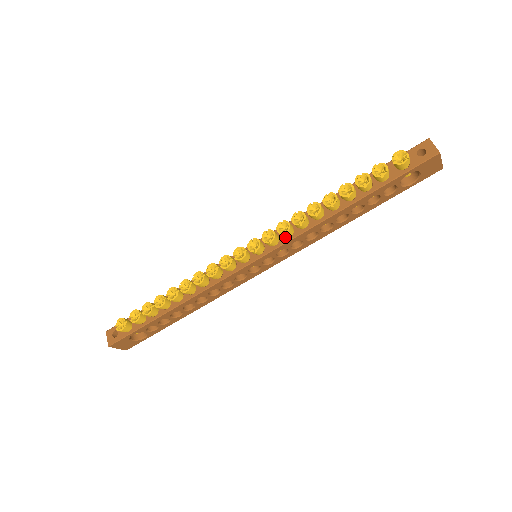
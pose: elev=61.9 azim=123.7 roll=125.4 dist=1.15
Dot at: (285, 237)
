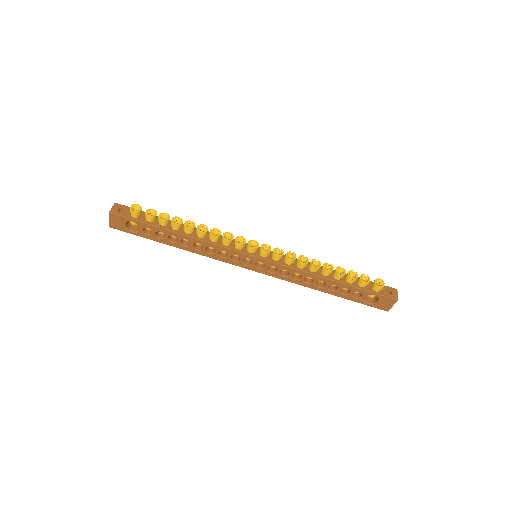
Dot at: (285, 262)
